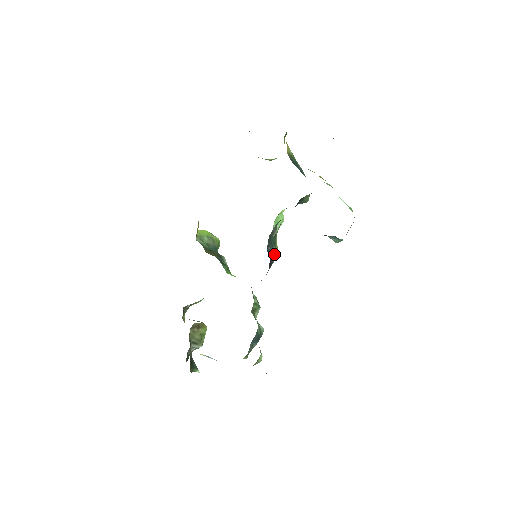
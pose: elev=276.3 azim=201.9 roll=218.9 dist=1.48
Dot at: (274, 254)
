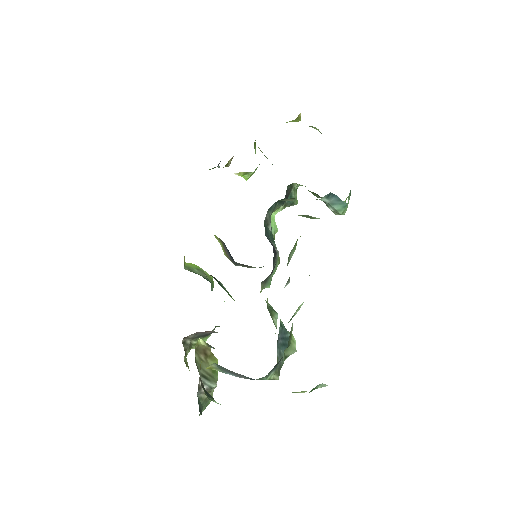
Dot at: (276, 249)
